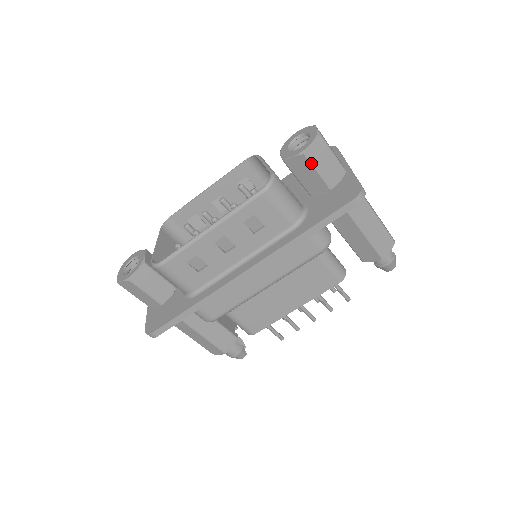
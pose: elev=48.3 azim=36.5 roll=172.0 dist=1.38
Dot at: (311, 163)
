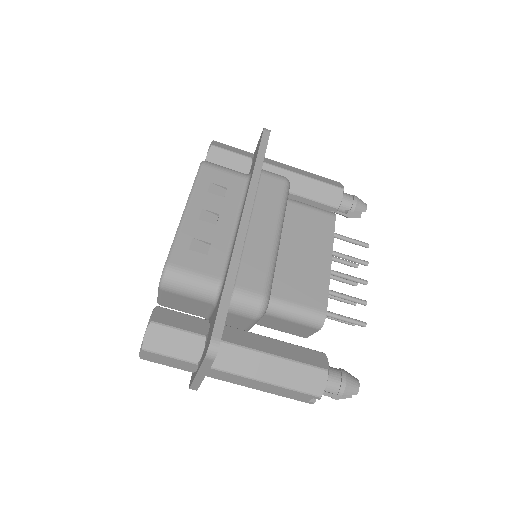
Dot at: (221, 149)
